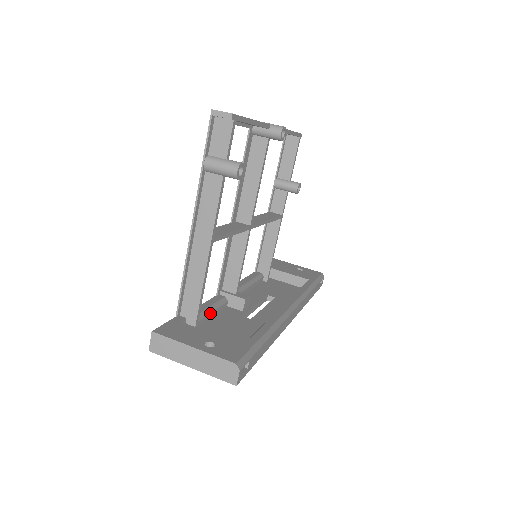
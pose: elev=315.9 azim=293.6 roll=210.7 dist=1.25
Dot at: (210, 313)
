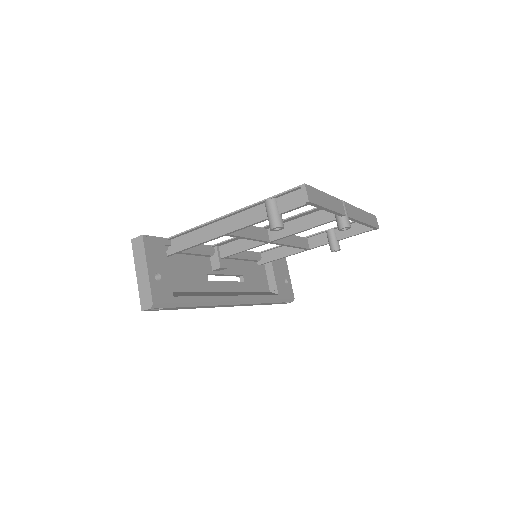
Dot at: (192, 253)
